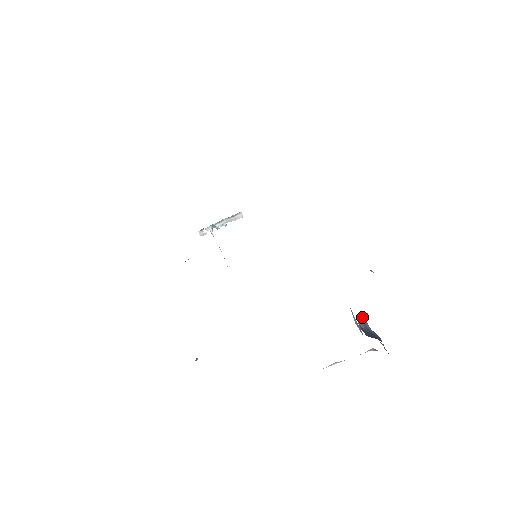
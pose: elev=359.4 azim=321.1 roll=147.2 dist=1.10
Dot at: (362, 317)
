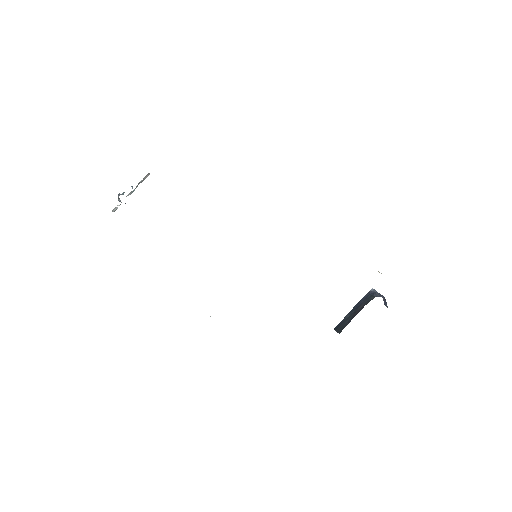
Dot at: occluded
